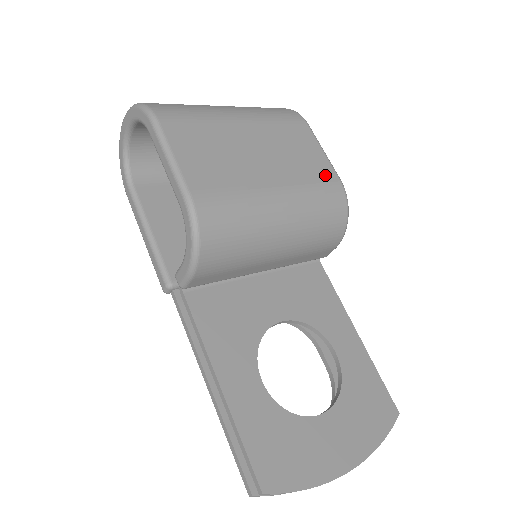
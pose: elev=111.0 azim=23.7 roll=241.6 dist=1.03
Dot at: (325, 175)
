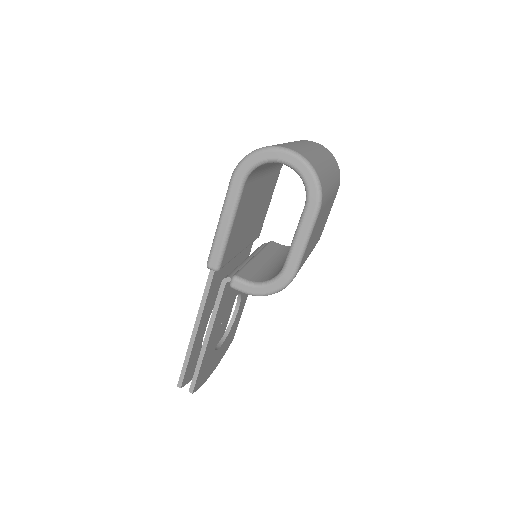
Dot at: occluded
